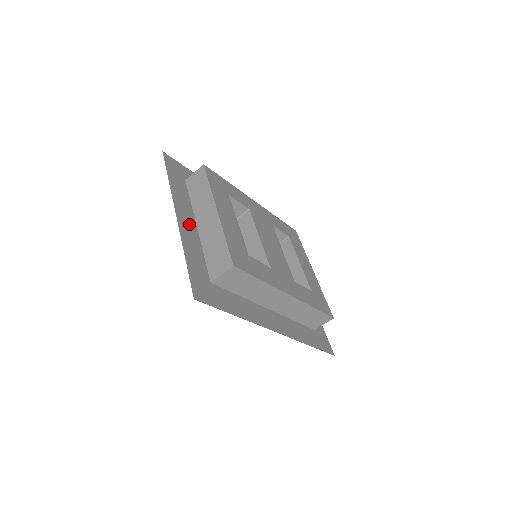
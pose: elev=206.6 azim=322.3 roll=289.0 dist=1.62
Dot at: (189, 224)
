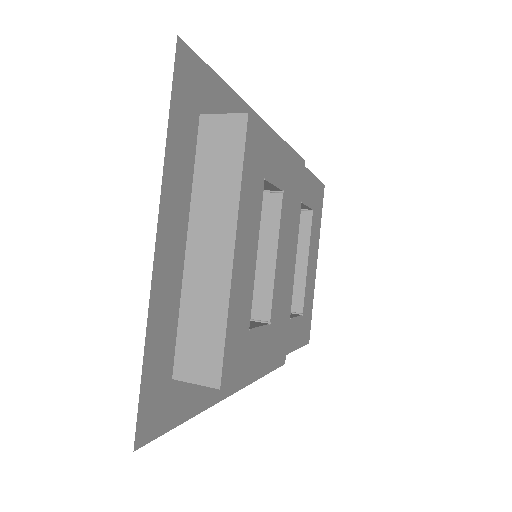
Dot at: (174, 250)
